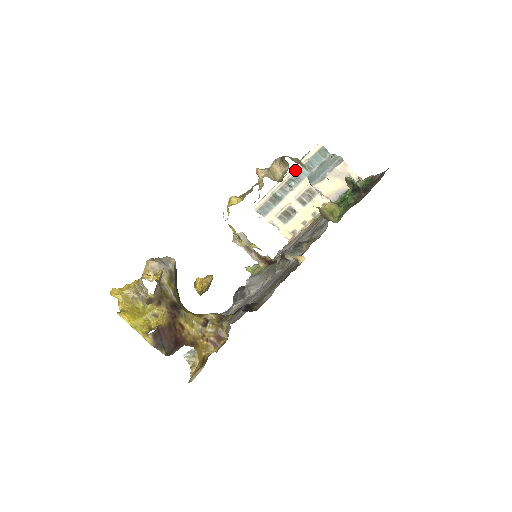
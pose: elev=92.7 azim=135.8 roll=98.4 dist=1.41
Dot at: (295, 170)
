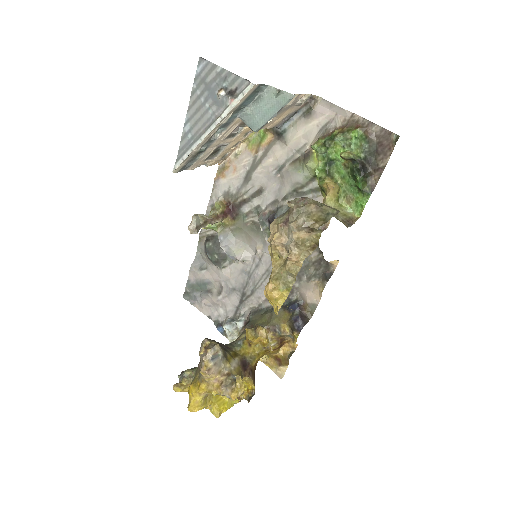
Dot at: (223, 122)
